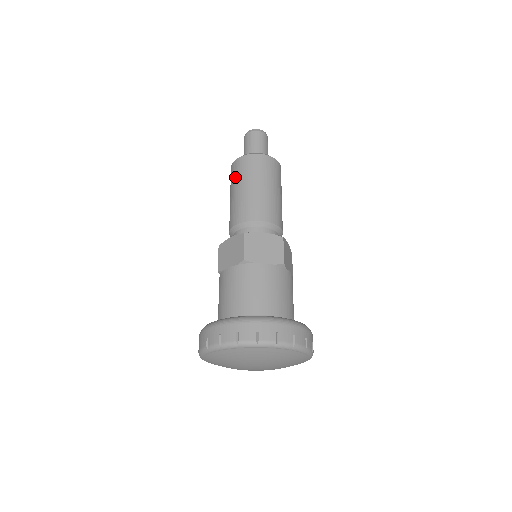
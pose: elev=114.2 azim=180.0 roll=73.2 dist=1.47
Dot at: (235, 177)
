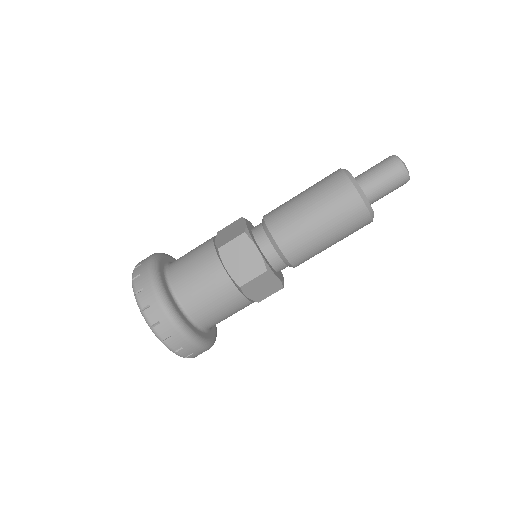
Dot at: (332, 203)
